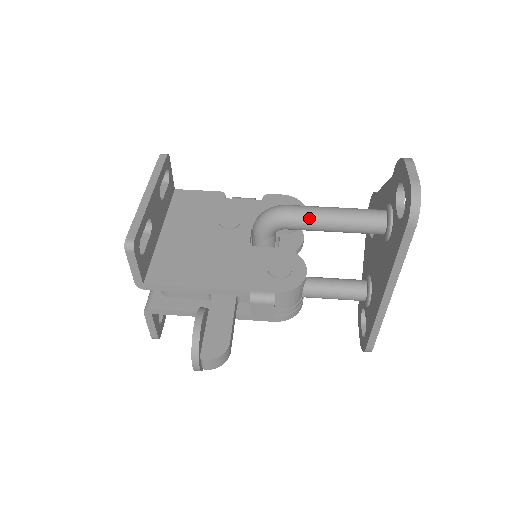
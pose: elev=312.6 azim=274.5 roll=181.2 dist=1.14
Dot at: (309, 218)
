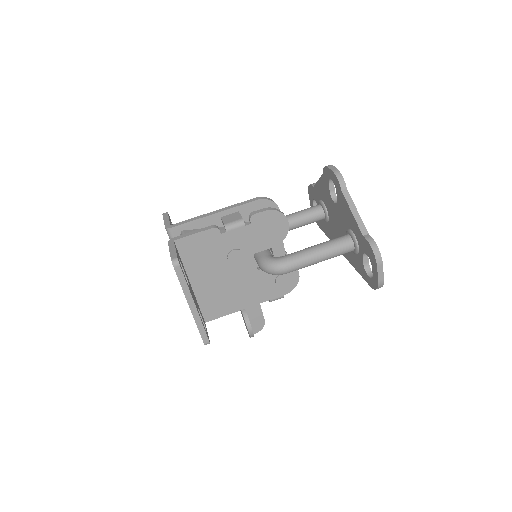
Dot at: occluded
